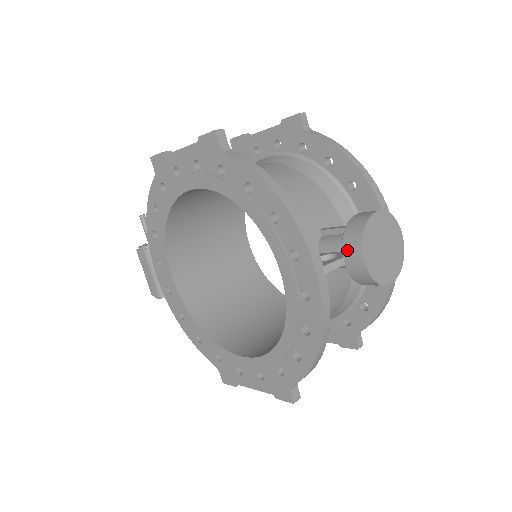
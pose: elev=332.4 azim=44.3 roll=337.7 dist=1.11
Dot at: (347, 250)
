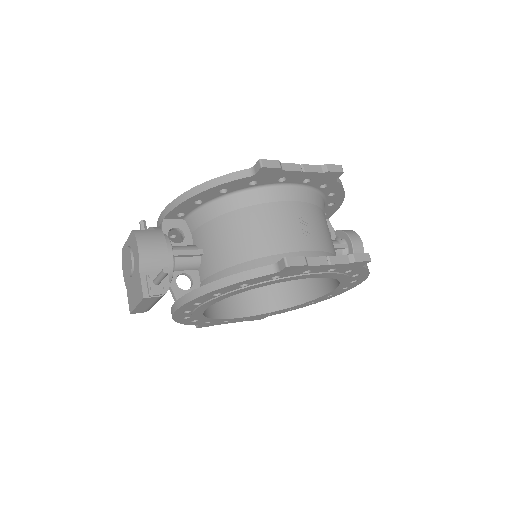
Dot at: occluded
